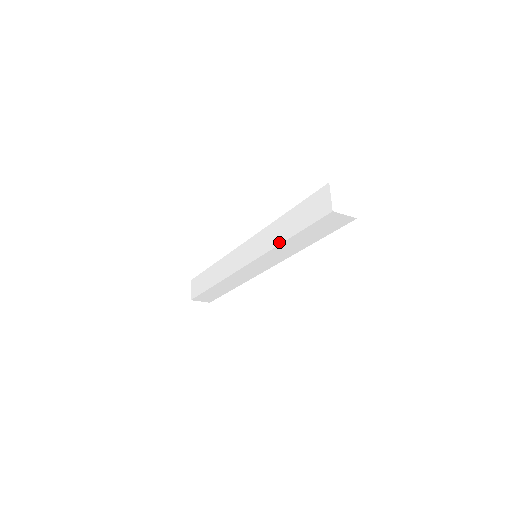
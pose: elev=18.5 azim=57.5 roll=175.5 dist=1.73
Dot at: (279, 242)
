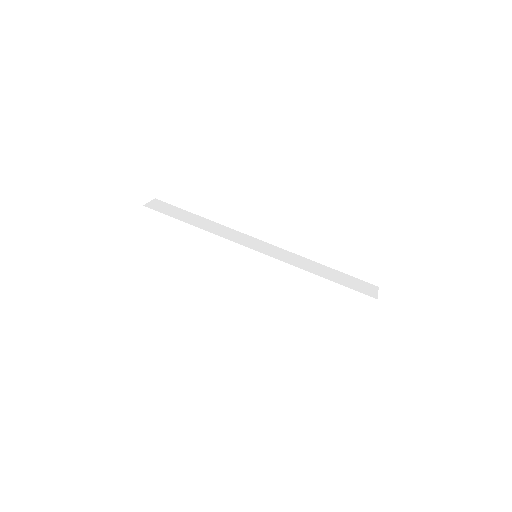
Dot at: (302, 291)
